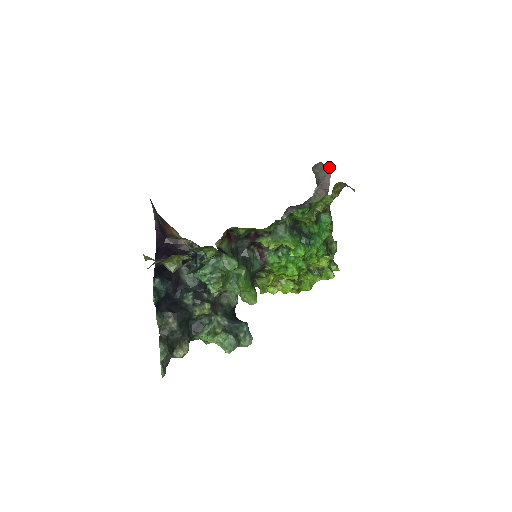
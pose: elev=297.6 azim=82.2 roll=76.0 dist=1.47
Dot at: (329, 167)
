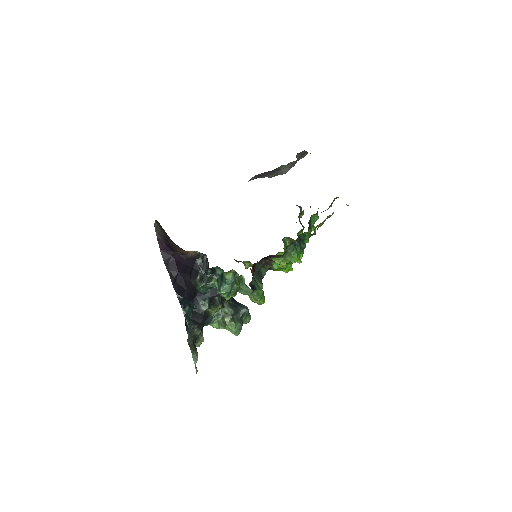
Dot at: occluded
